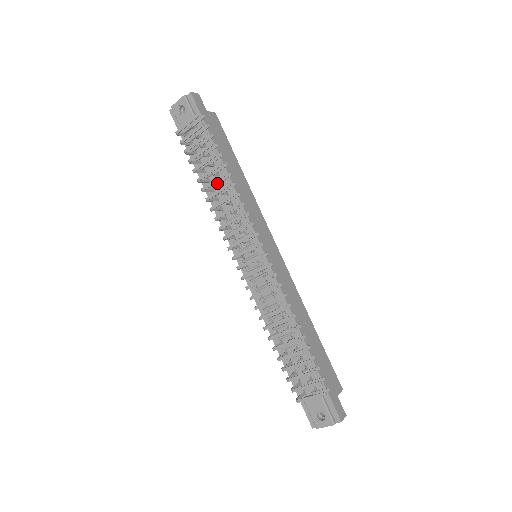
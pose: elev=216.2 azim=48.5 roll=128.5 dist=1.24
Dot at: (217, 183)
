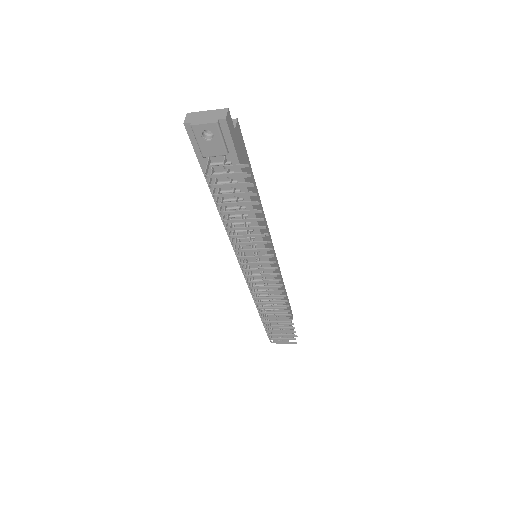
Dot at: occluded
